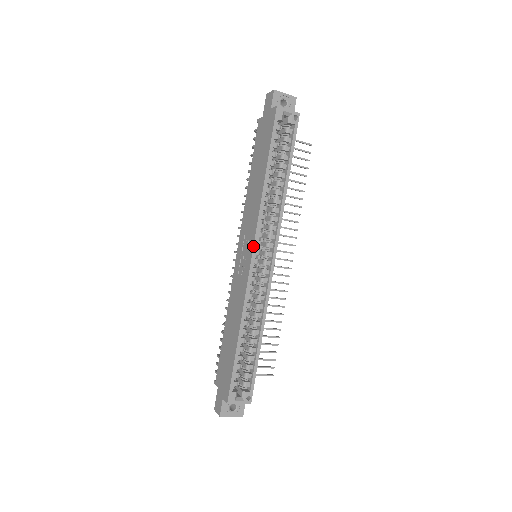
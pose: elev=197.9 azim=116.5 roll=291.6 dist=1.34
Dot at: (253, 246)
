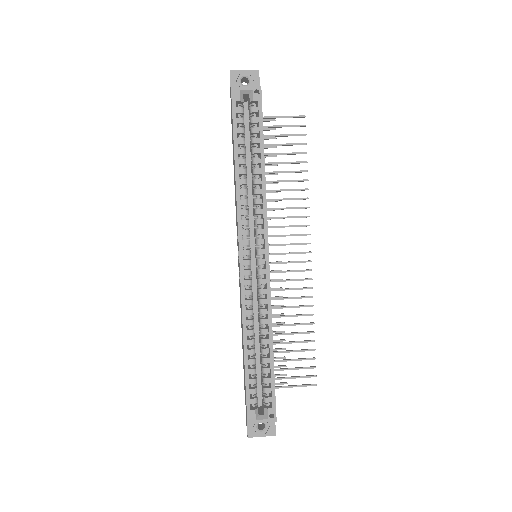
Dot at: occluded
